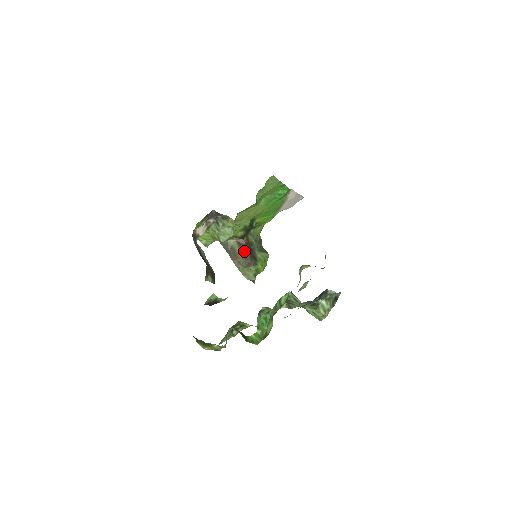
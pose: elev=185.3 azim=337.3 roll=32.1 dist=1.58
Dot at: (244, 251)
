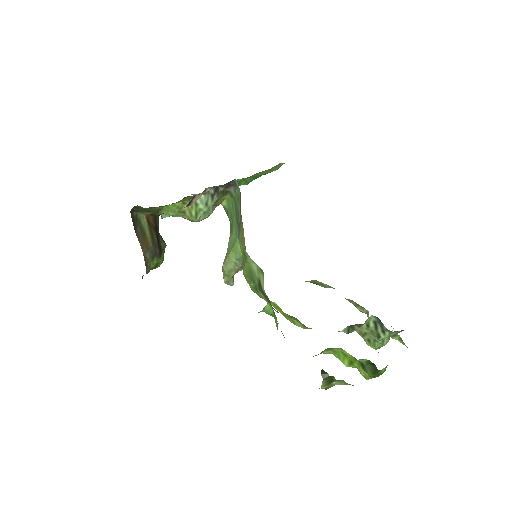
Dot at: (154, 235)
